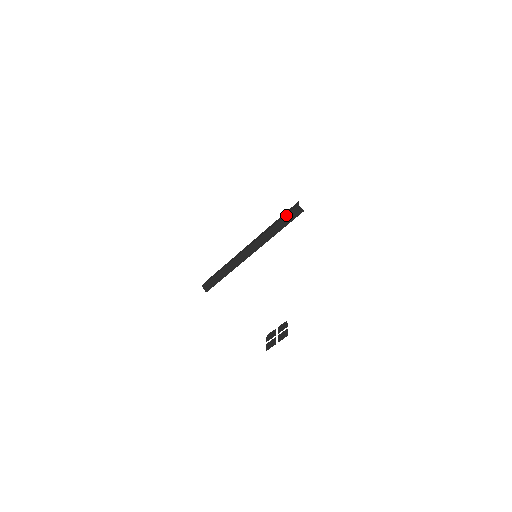
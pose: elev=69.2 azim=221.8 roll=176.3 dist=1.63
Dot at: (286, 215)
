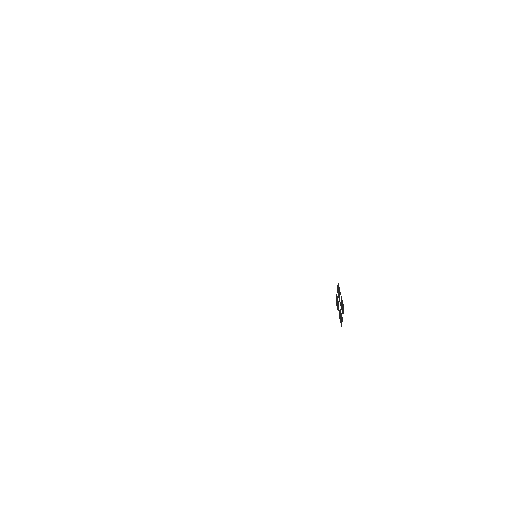
Dot at: occluded
